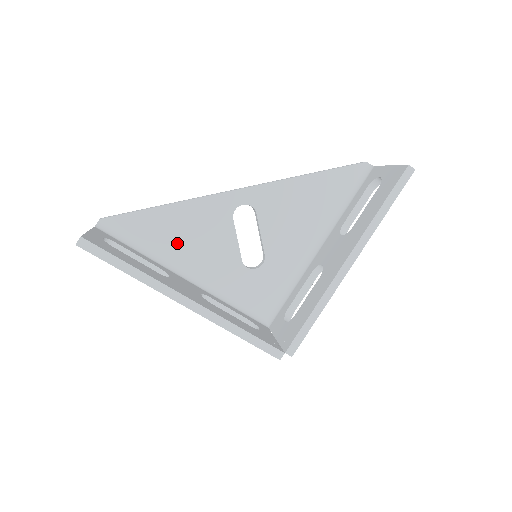
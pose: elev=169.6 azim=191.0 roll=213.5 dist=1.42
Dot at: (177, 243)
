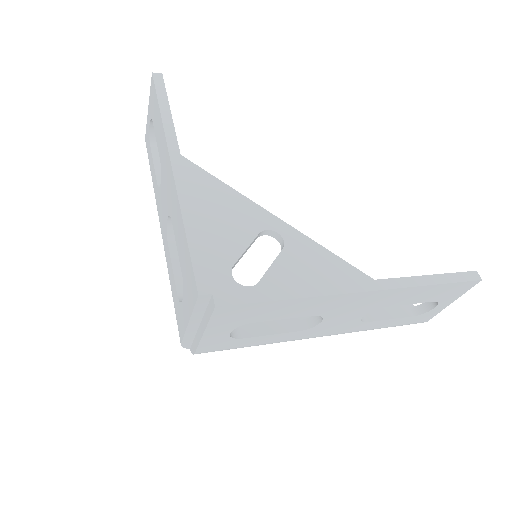
Dot at: (196, 203)
